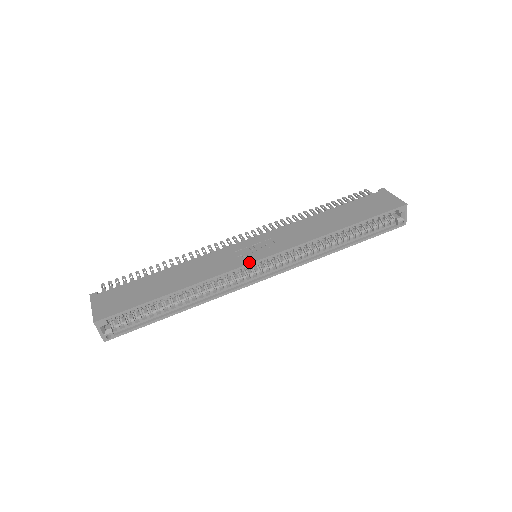
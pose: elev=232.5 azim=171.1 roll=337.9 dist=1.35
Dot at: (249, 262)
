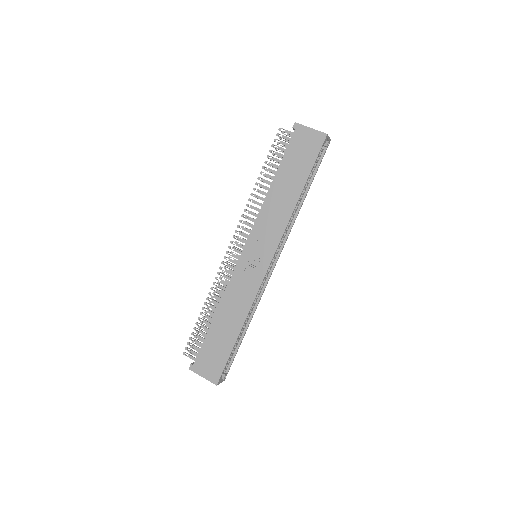
Dot at: (264, 274)
